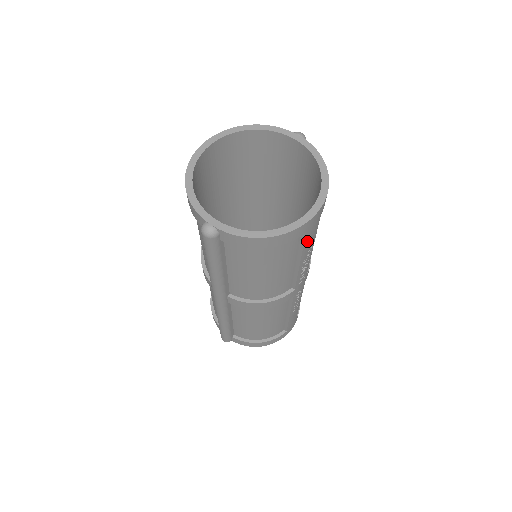
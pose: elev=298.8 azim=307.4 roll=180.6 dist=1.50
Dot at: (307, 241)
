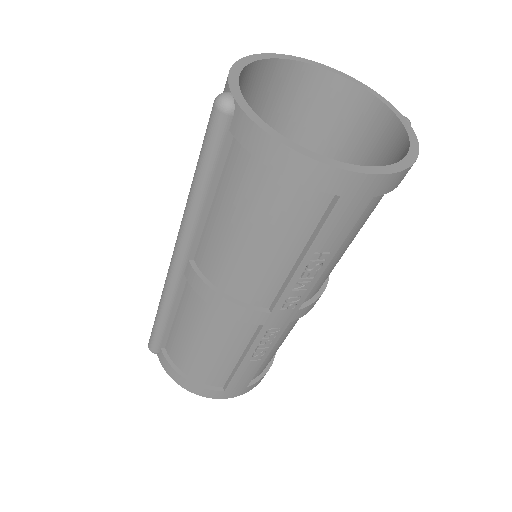
Dot at: (332, 222)
